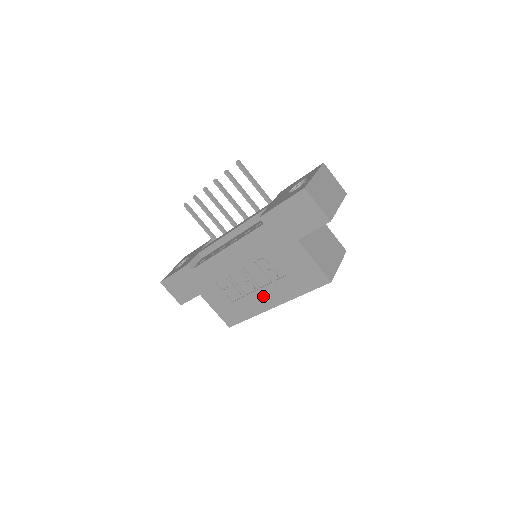
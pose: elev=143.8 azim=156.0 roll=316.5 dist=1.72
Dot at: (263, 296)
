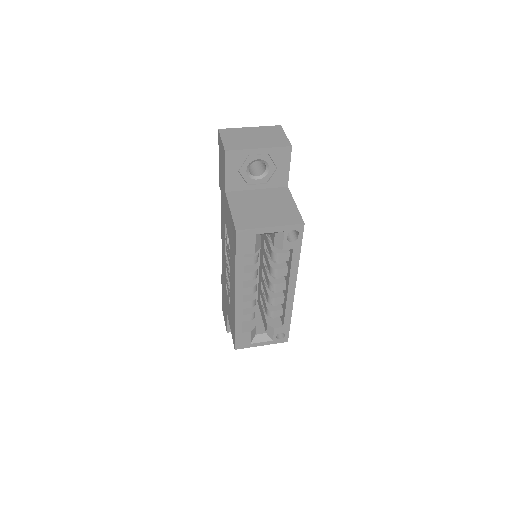
Dot at: (232, 286)
